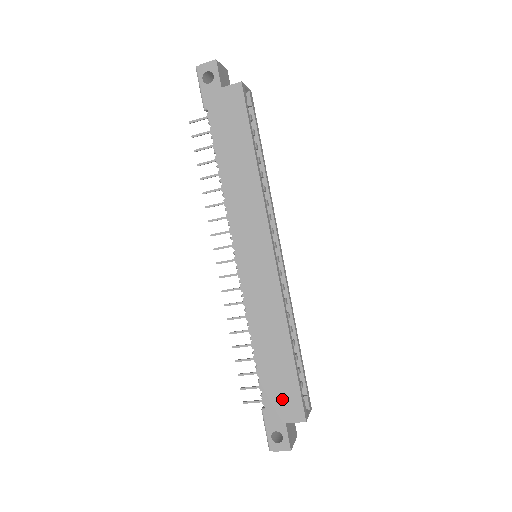
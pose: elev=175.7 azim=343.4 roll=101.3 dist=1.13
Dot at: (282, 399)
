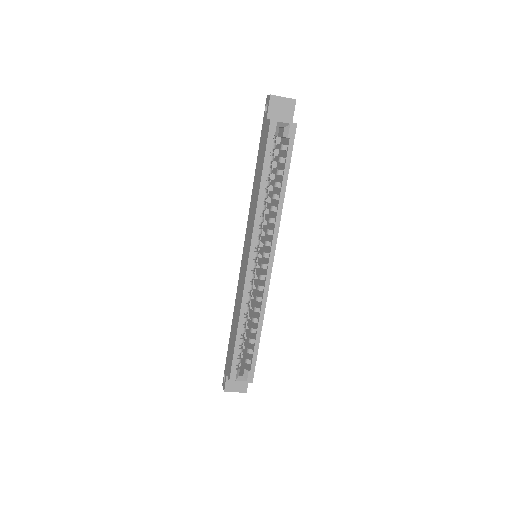
Dot at: (229, 358)
